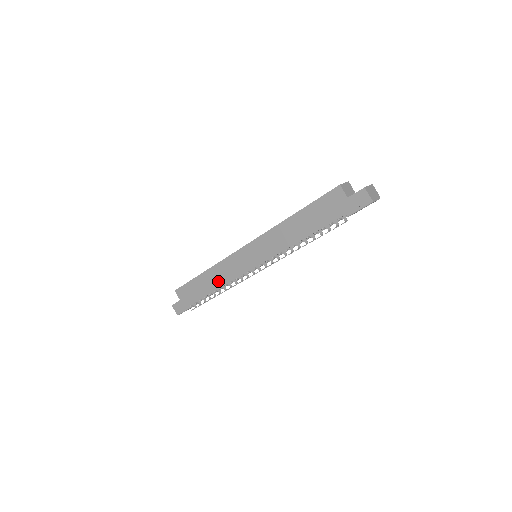
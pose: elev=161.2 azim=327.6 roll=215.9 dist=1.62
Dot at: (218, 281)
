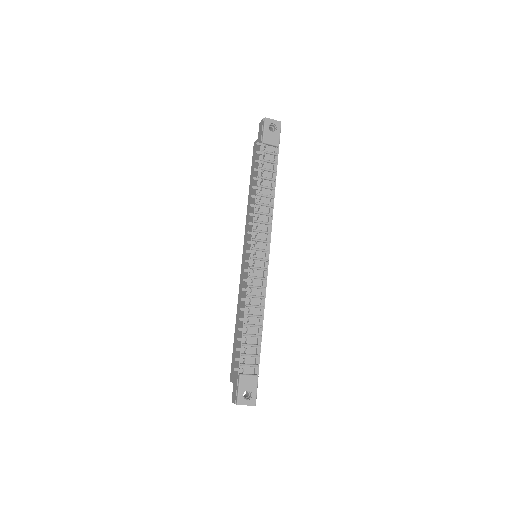
Dot at: occluded
